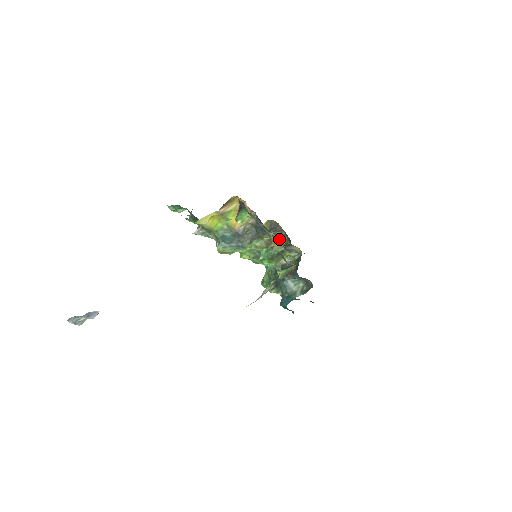
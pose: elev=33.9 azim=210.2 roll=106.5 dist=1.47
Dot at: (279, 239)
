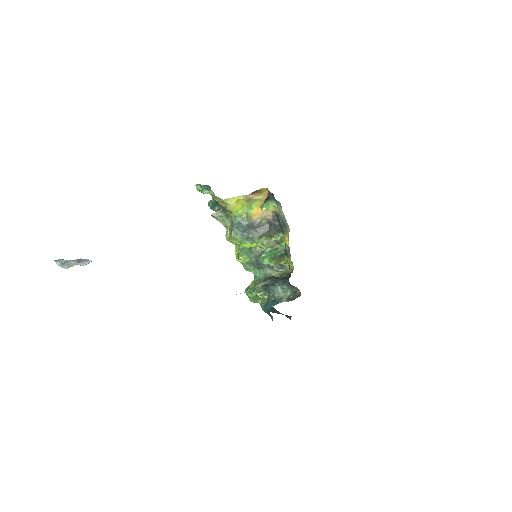
Dot at: occluded
